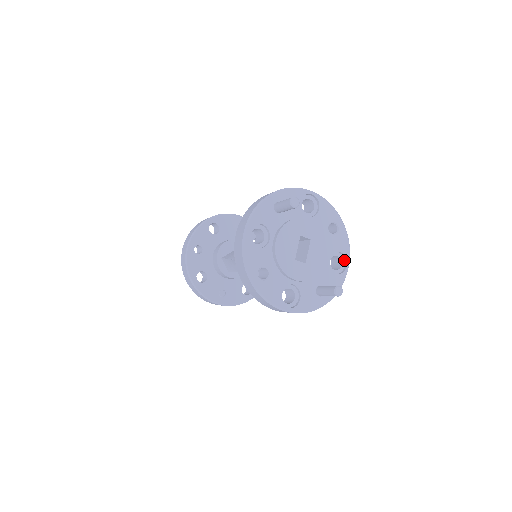
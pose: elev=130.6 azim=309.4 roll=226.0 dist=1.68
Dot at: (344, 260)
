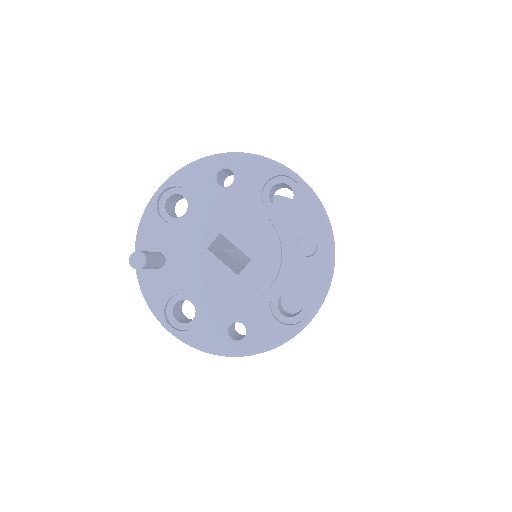
Dot at: (284, 177)
